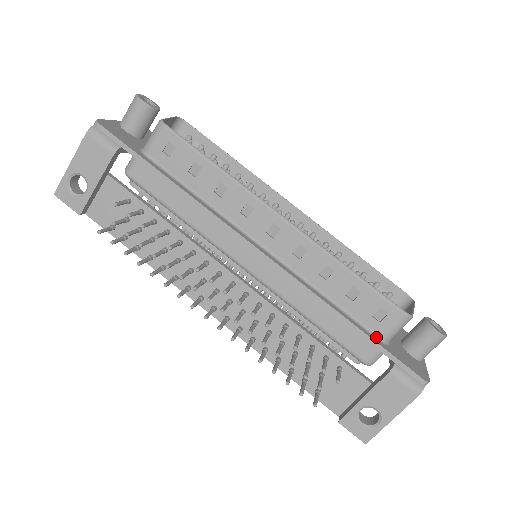
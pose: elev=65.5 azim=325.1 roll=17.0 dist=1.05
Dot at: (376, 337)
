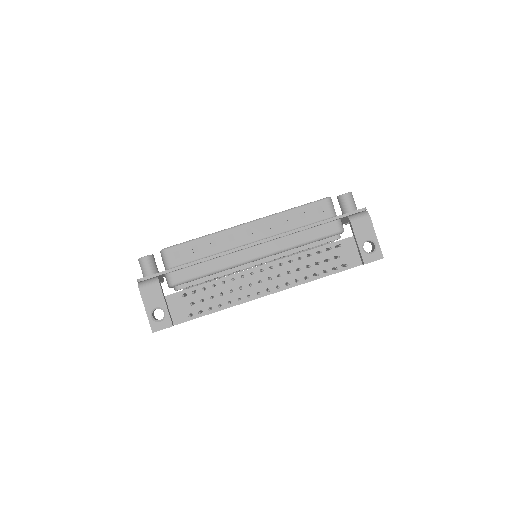
Dot at: occluded
